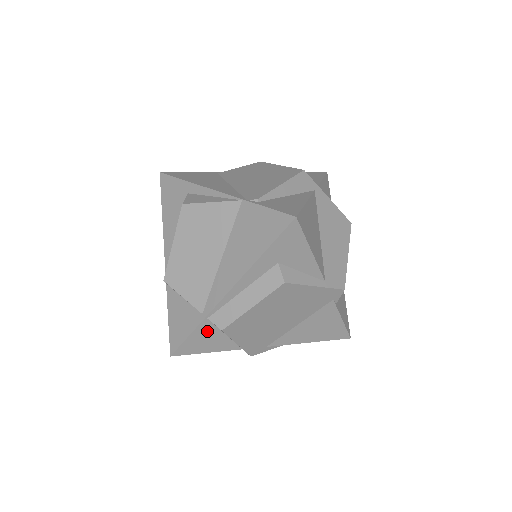
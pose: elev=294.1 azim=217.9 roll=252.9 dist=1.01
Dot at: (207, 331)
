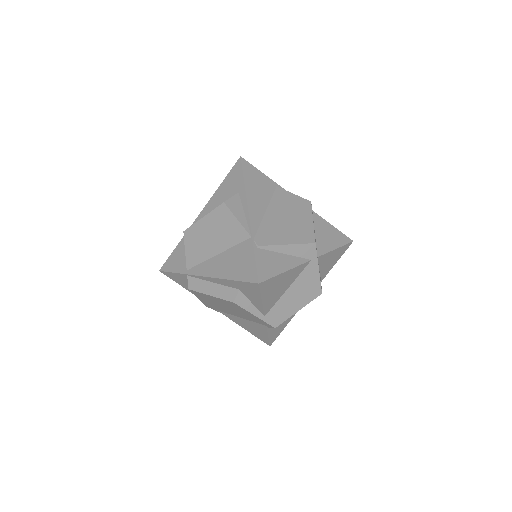
Dot at: (185, 279)
